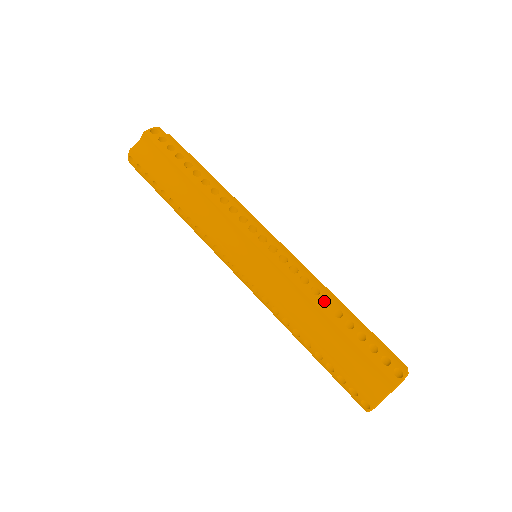
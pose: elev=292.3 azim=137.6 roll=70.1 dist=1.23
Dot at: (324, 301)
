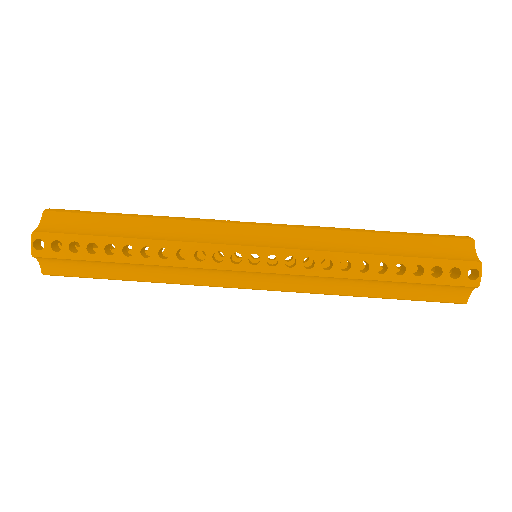
Dot at: occluded
